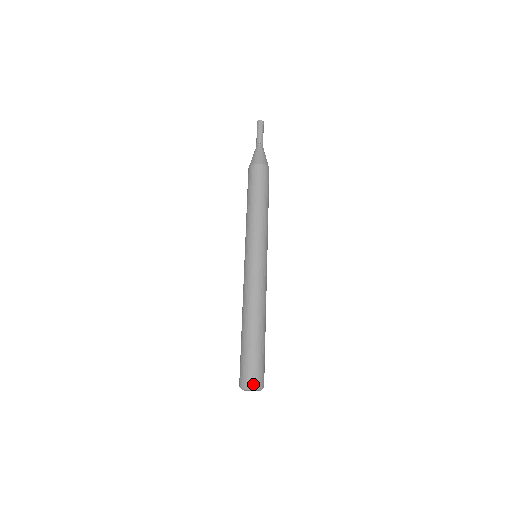
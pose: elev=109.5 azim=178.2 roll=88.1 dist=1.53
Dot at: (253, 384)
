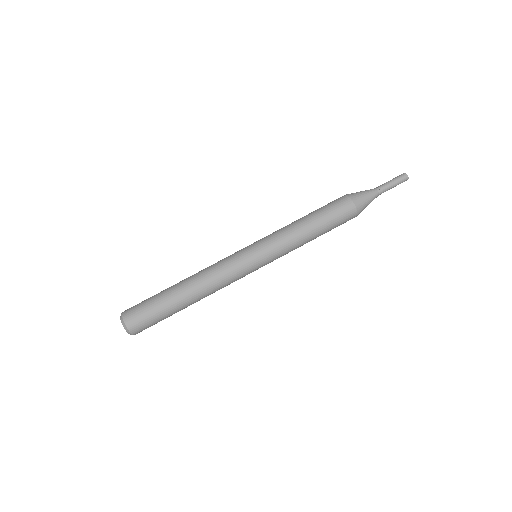
Dot at: (129, 326)
